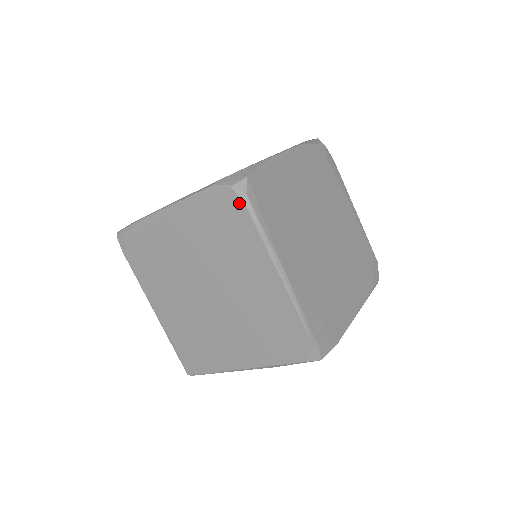
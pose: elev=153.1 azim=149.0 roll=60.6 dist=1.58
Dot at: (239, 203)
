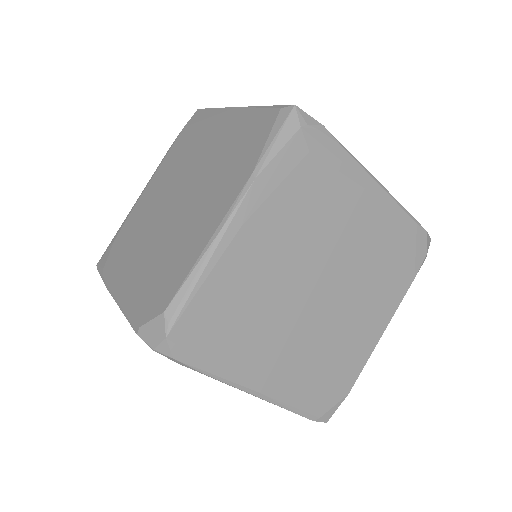
Dot at: occluded
